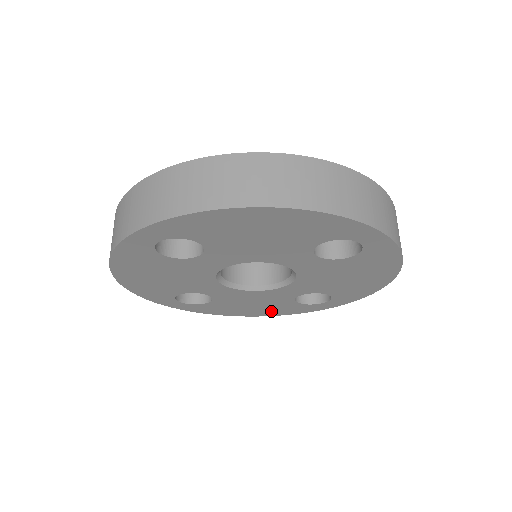
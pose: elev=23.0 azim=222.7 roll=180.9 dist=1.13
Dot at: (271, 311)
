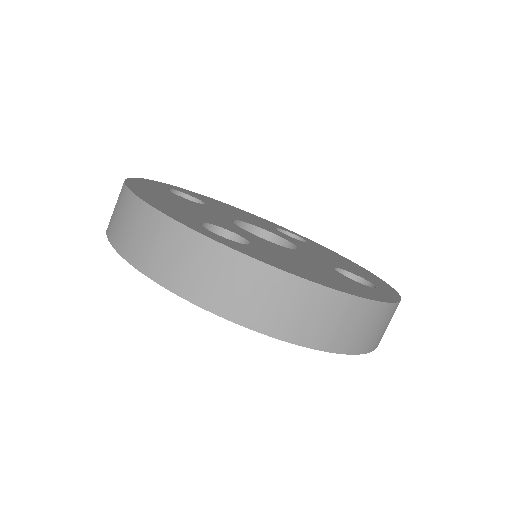
Dot at: occluded
